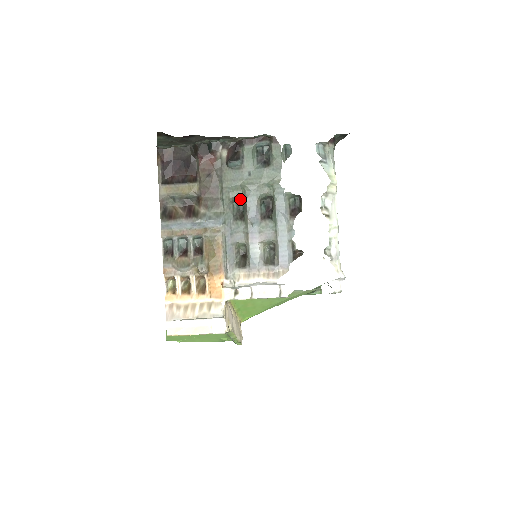
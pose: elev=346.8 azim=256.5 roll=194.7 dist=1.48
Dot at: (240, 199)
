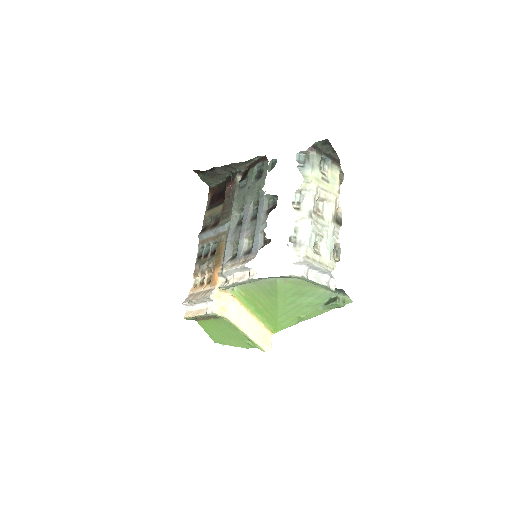
Dot at: occluded
